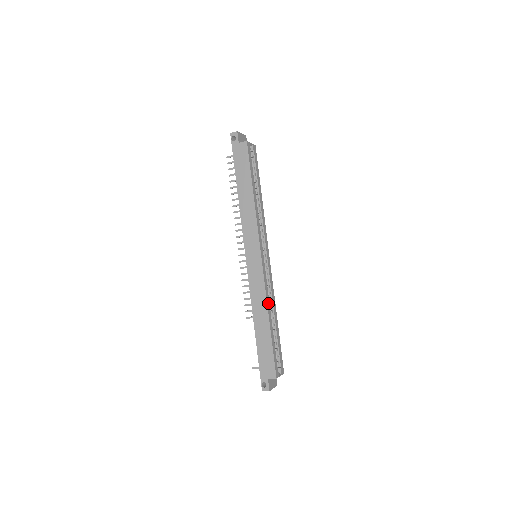
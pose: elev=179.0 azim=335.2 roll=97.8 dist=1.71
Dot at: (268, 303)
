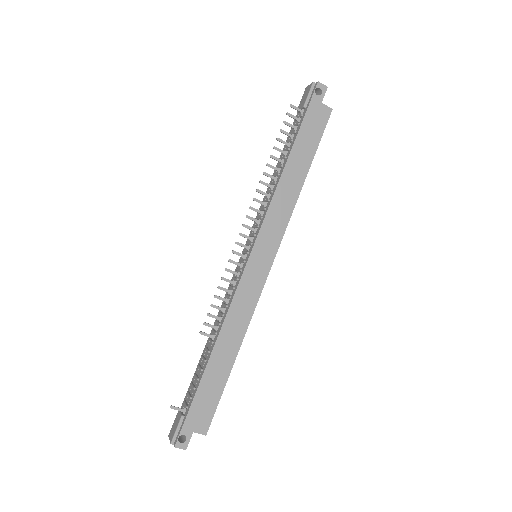
Dot at: (246, 328)
